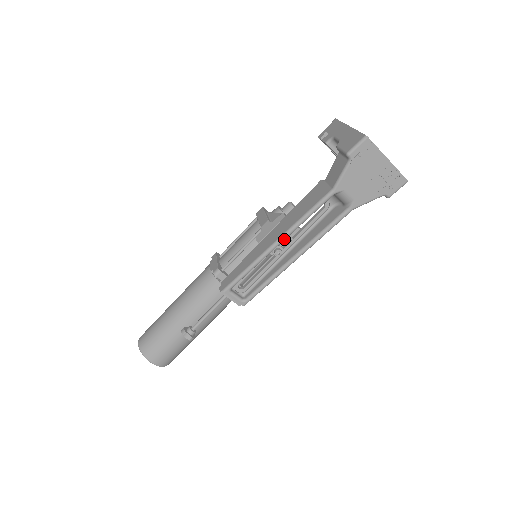
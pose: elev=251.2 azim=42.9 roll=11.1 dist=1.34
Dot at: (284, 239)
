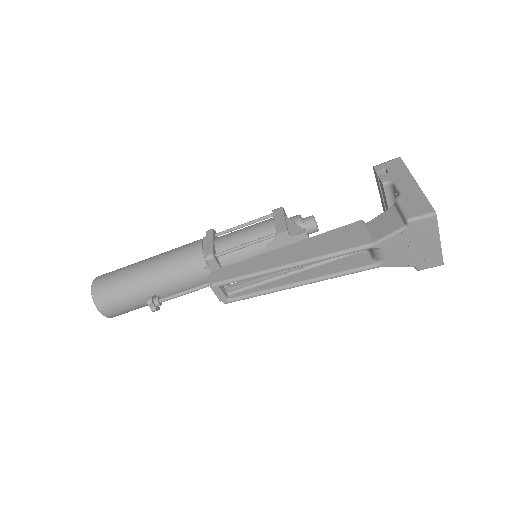
Dot at: occluded
